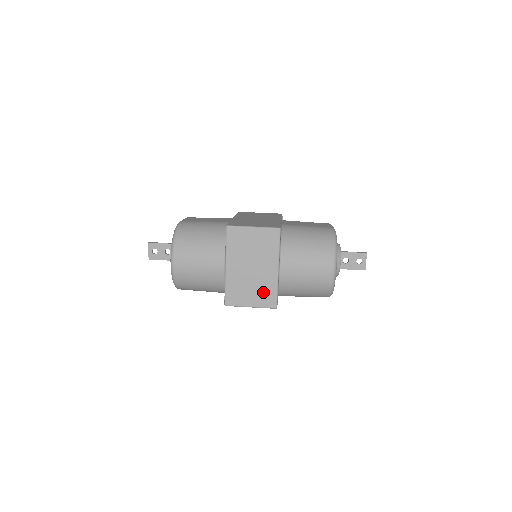
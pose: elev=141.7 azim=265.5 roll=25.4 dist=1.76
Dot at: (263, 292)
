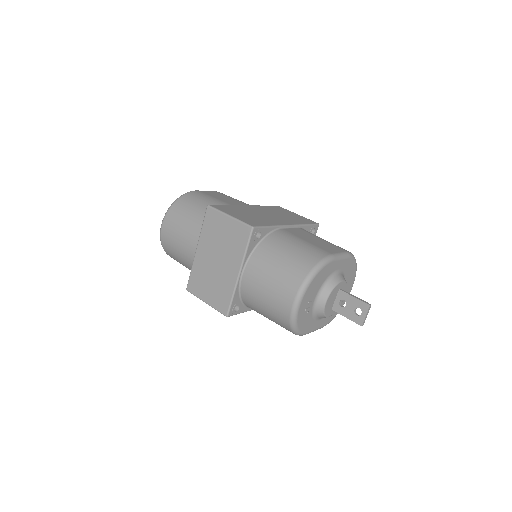
Dot at: (220, 292)
